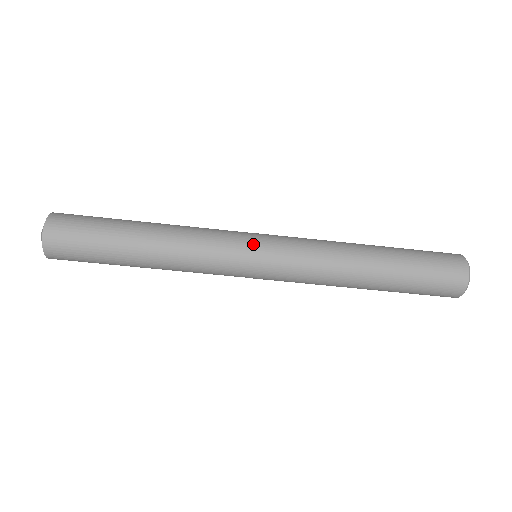
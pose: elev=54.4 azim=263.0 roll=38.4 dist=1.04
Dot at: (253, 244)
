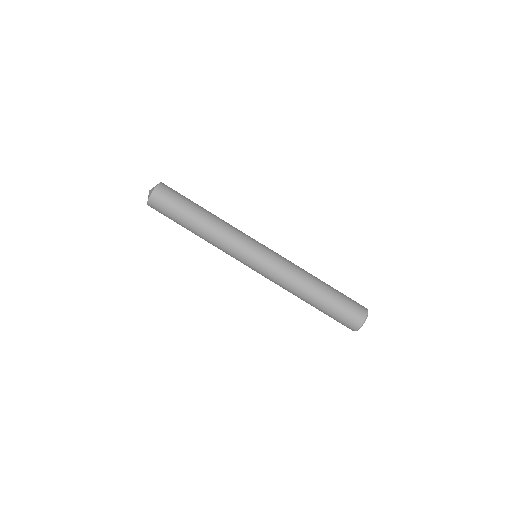
Dot at: (260, 243)
